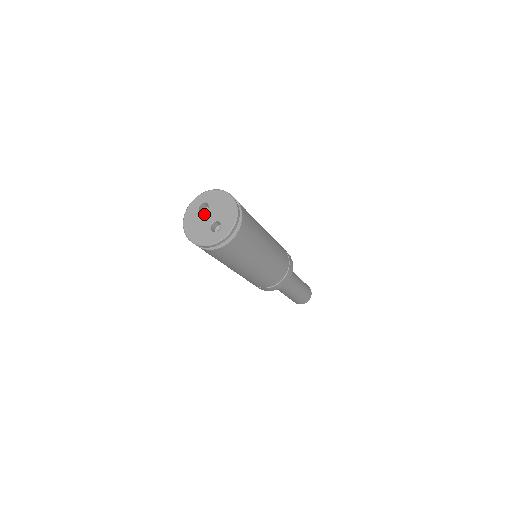
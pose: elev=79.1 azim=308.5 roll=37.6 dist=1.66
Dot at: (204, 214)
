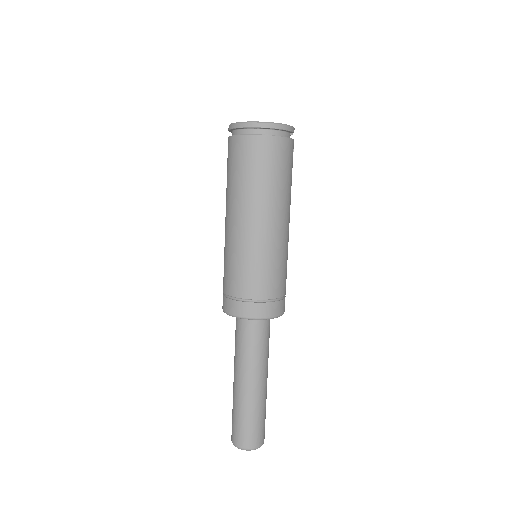
Dot at: occluded
